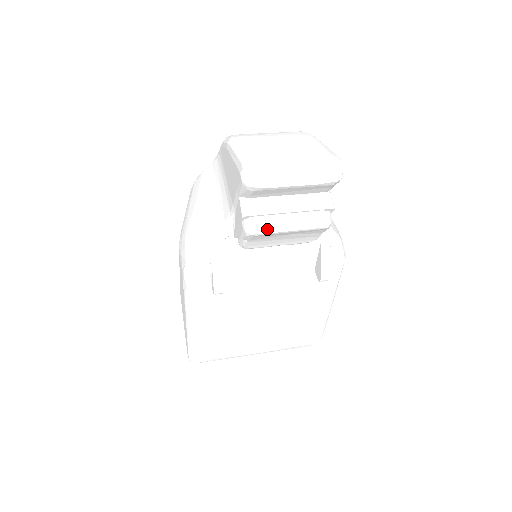
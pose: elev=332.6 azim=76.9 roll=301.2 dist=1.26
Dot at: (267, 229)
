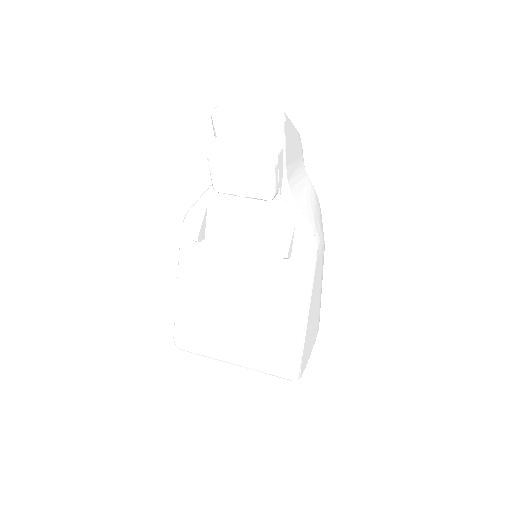
Dot at: (220, 155)
